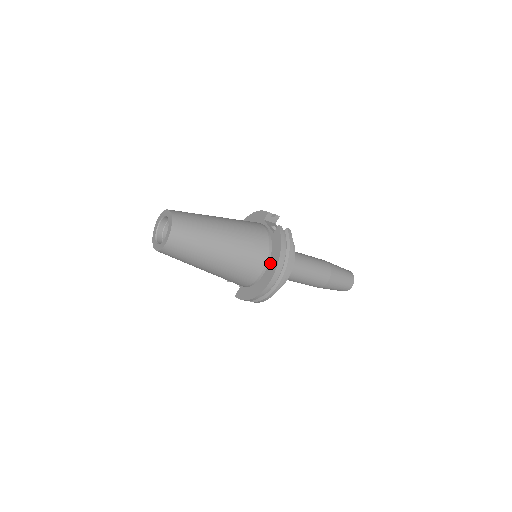
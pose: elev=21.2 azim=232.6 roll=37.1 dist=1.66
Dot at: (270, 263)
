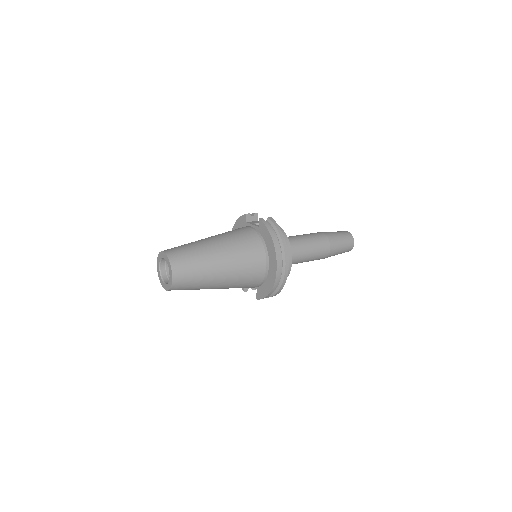
Dot at: (269, 253)
